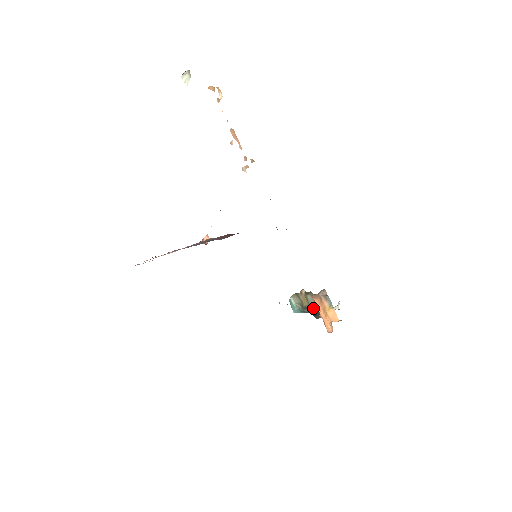
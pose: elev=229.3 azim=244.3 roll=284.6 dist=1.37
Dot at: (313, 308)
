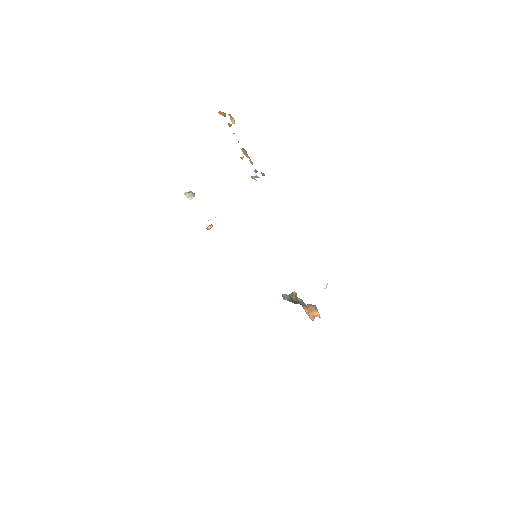
Dot at: (301, 304)
